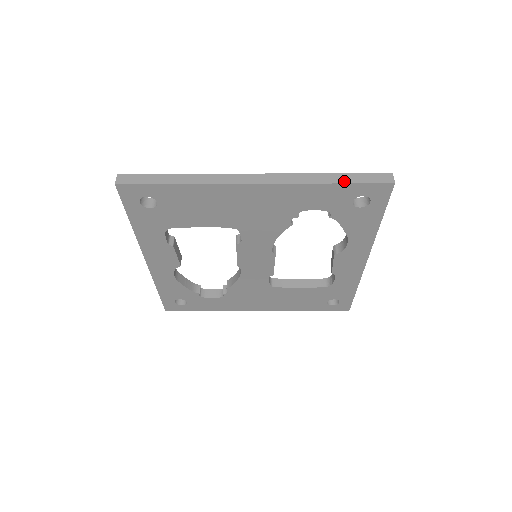
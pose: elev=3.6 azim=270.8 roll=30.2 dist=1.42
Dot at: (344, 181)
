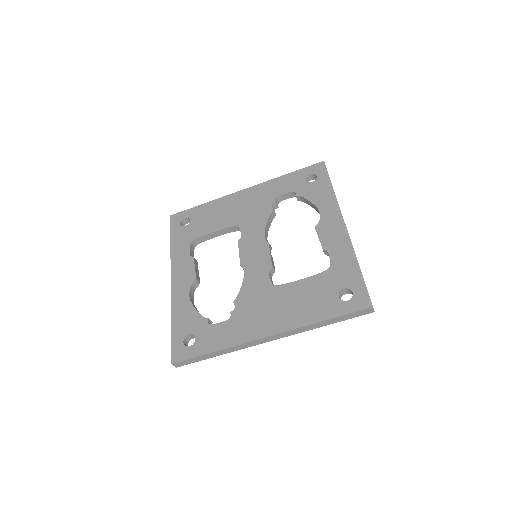
Dot at: (295, 172)
